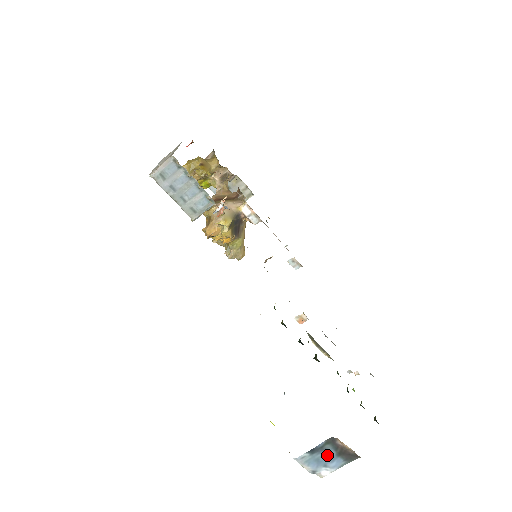
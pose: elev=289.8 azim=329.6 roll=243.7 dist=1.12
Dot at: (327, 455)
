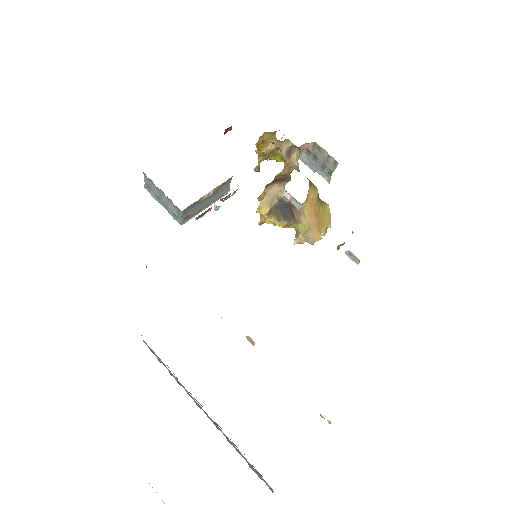
Dot at: occluded
